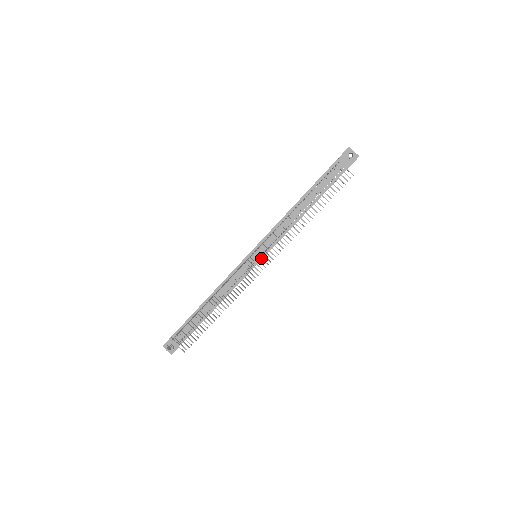
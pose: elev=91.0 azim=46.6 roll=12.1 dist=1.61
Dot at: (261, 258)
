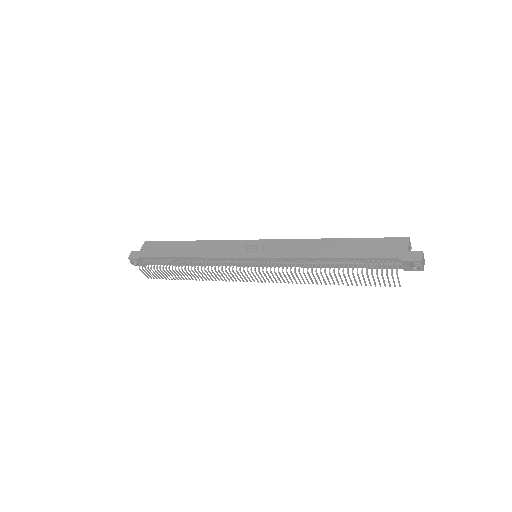
Dot at: (258, 276)
